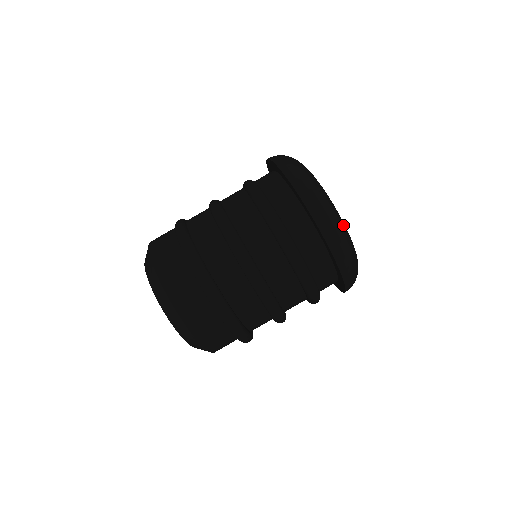
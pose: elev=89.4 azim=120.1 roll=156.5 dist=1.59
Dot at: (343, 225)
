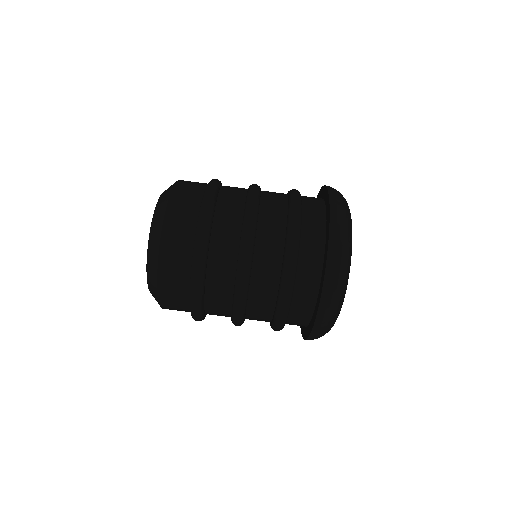
Dot at: (351, 235)
